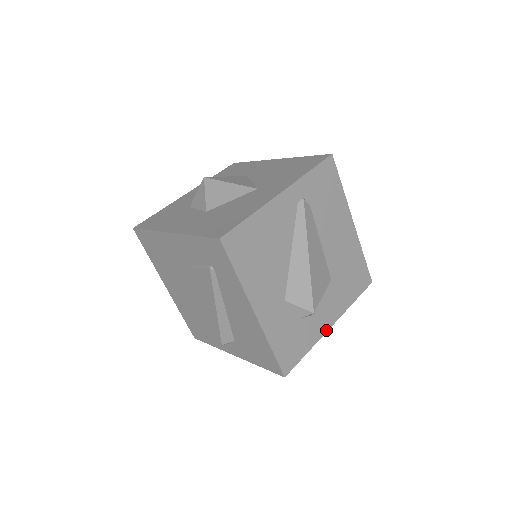
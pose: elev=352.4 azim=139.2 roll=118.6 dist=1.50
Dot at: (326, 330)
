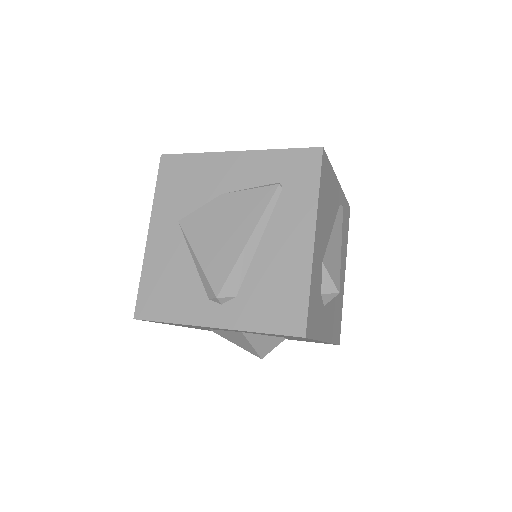
Dot at: (323, 339)
